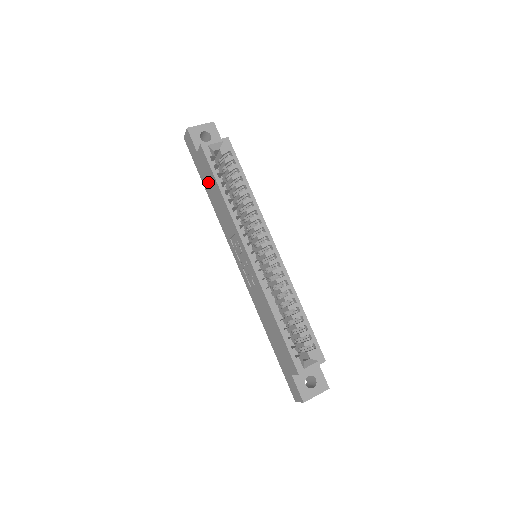
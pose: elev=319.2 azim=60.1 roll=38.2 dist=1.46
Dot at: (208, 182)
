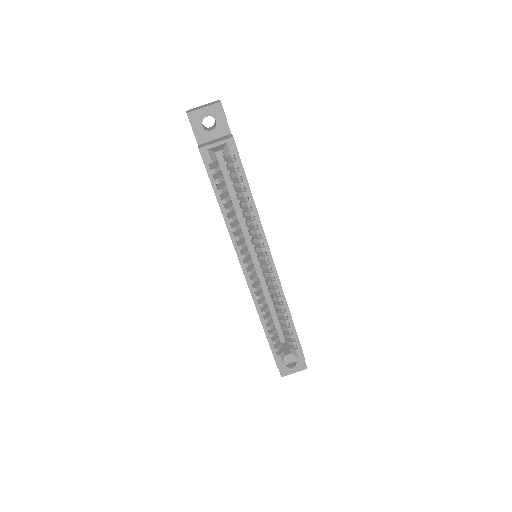
Dot at: occluded
